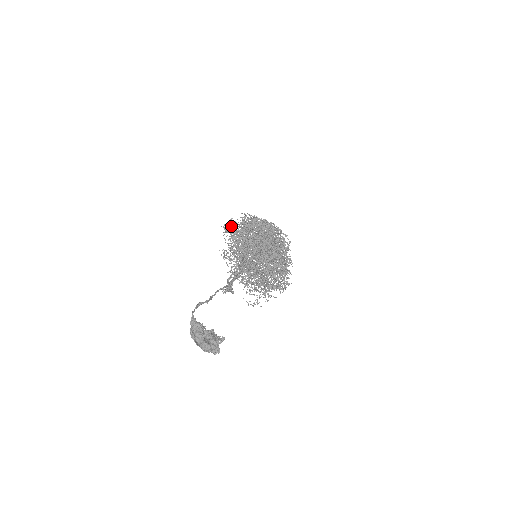
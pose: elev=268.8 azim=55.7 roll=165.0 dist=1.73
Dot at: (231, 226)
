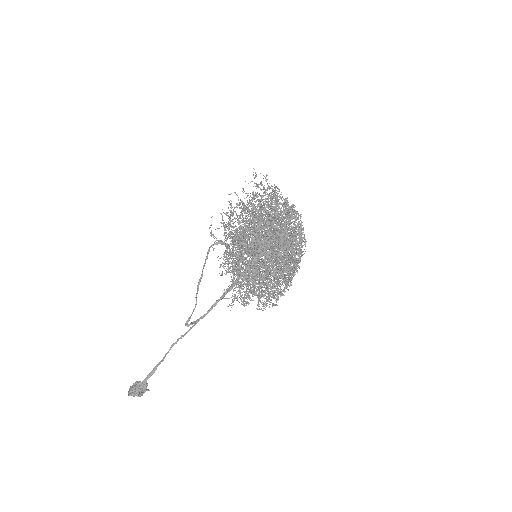
Dot at: occluded
